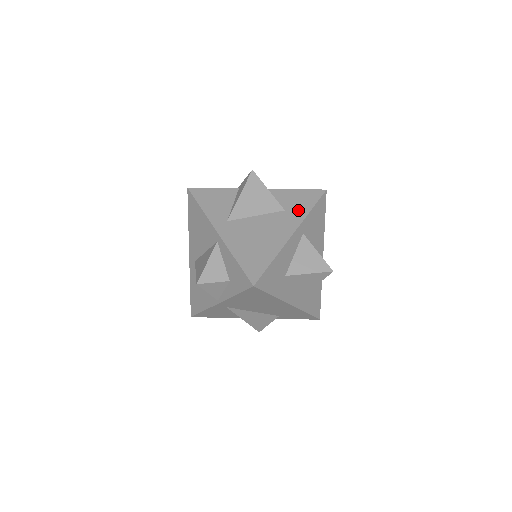
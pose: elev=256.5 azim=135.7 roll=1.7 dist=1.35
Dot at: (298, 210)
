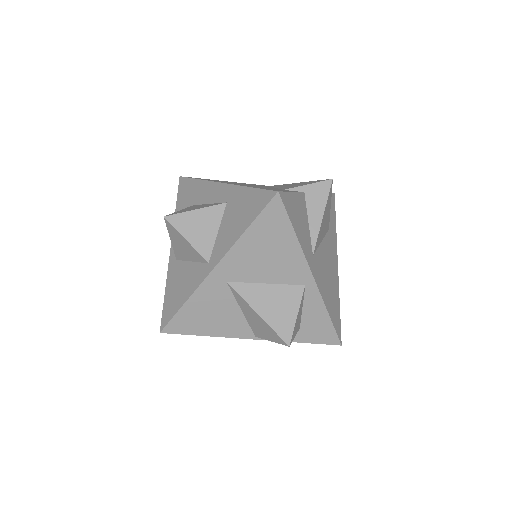
Dot at: (333, 228)
